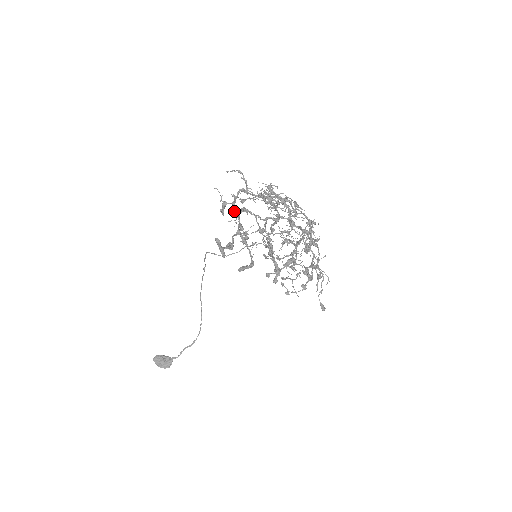
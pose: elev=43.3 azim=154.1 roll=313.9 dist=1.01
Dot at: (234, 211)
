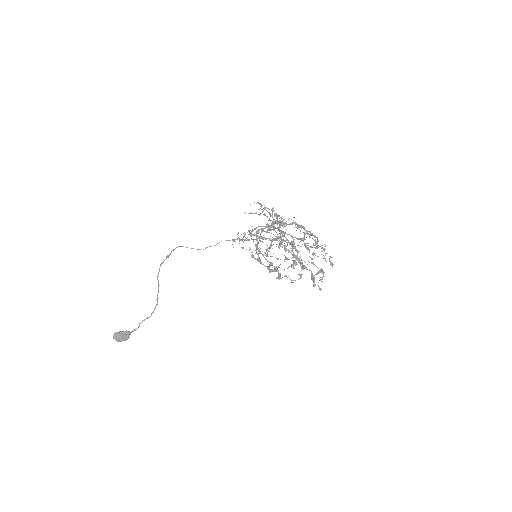
Dot at: (295, 248)
